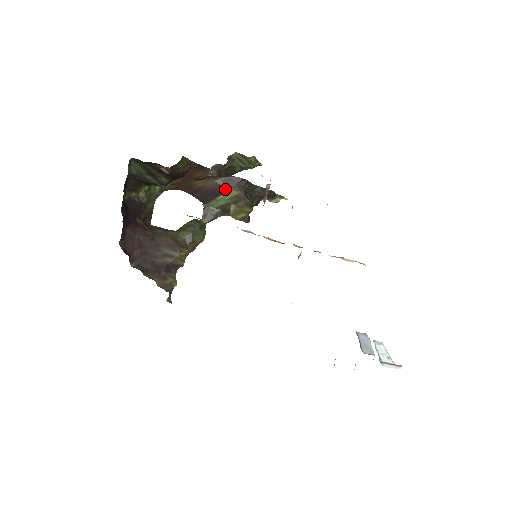
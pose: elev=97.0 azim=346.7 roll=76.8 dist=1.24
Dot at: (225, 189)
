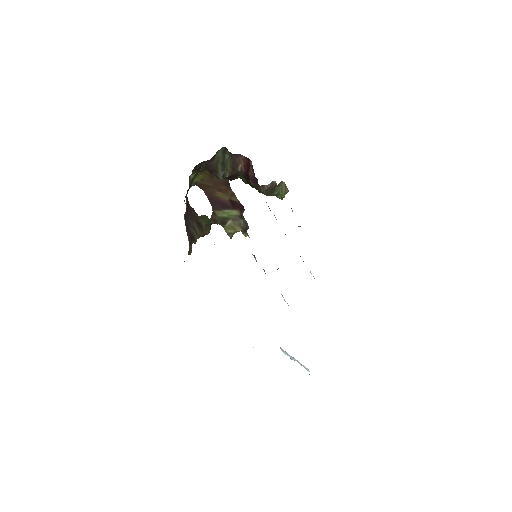
Dot at: (232, 207)
